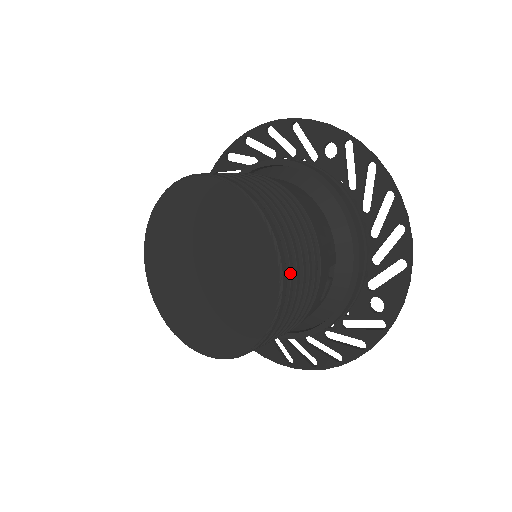
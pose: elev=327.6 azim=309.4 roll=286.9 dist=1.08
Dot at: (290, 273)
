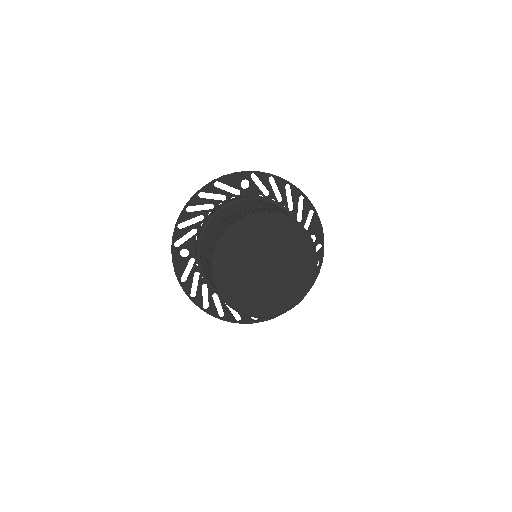
Dot at: occluded
